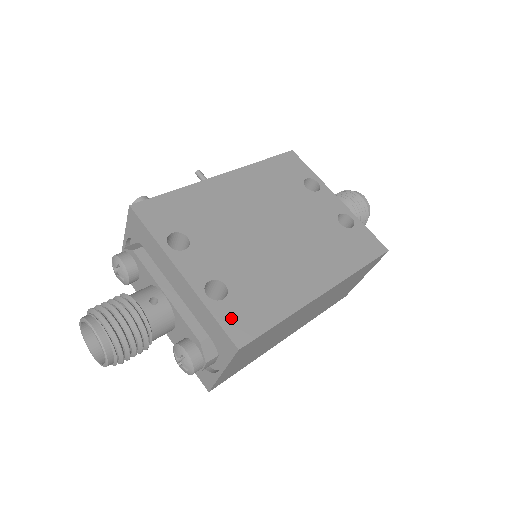
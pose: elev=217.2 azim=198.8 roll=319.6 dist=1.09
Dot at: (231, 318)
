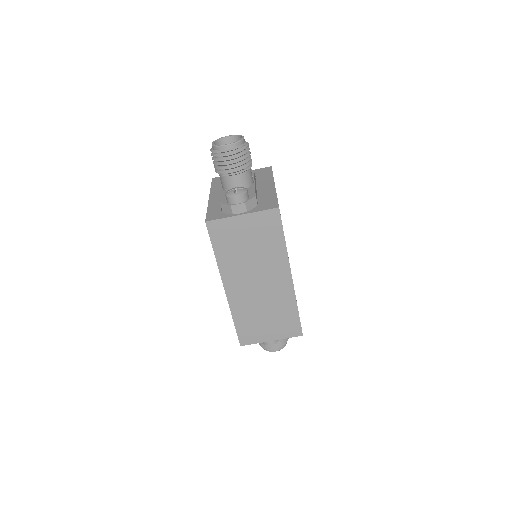
Dot at: occluded
